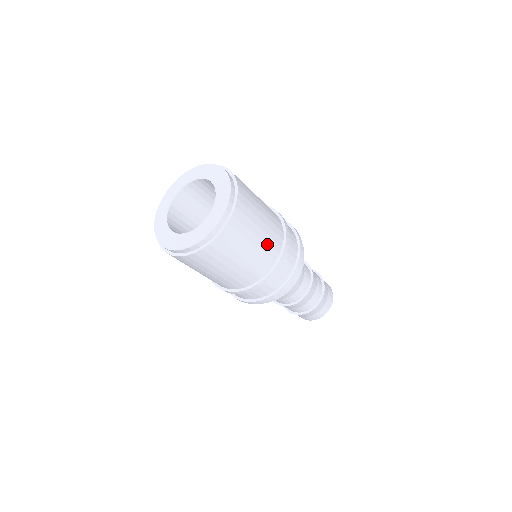
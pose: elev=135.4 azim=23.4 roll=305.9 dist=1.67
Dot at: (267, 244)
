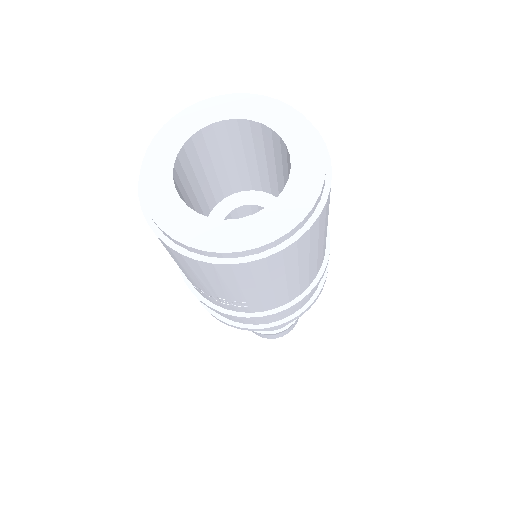
Dot at: occluded
